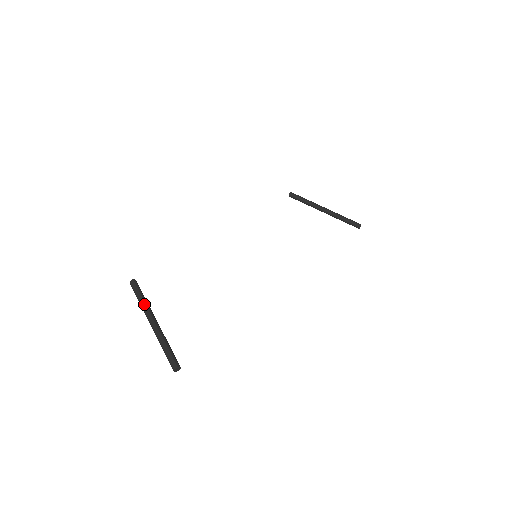
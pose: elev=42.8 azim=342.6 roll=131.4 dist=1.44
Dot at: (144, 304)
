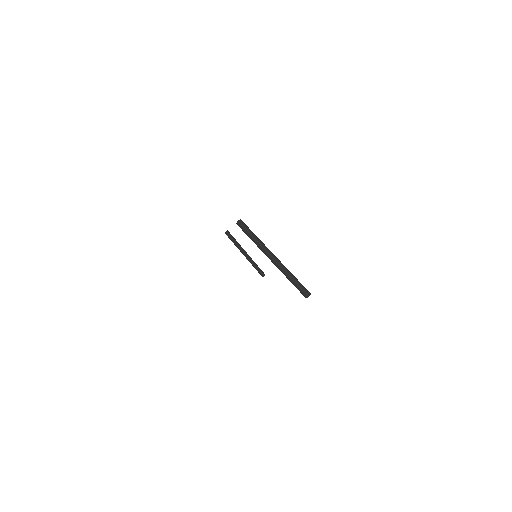
Dot at: (261, 241)
